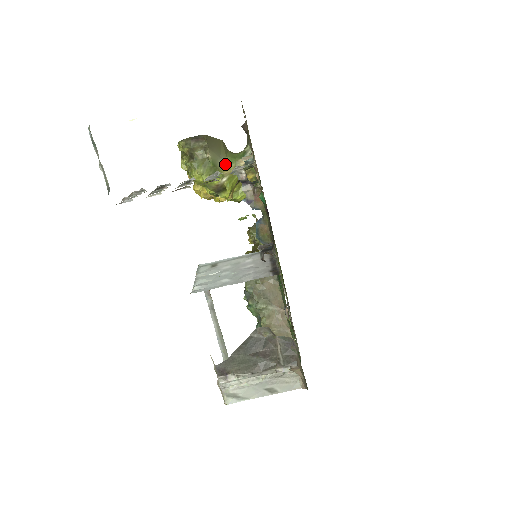
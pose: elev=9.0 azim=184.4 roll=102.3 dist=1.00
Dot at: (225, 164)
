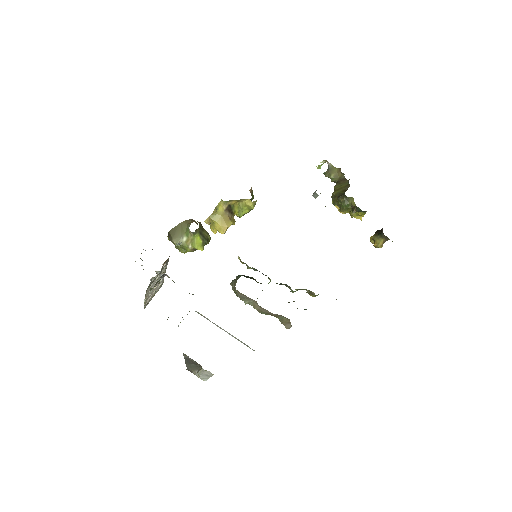
Dot at: (186, 239)
